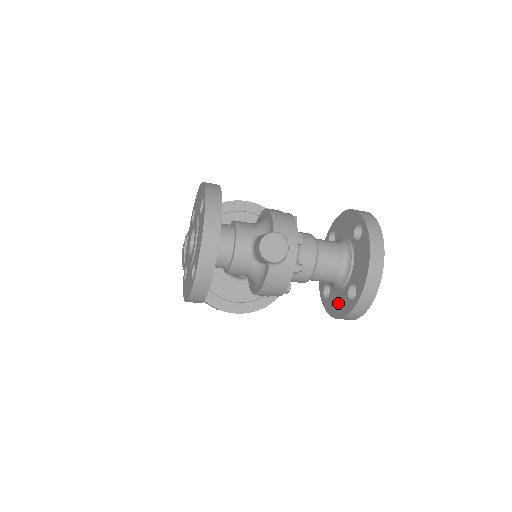
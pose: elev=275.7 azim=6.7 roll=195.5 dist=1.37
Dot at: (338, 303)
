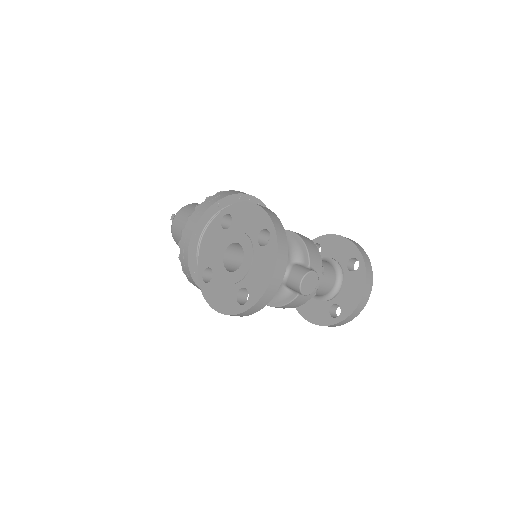
Dot at: (315, 311)
